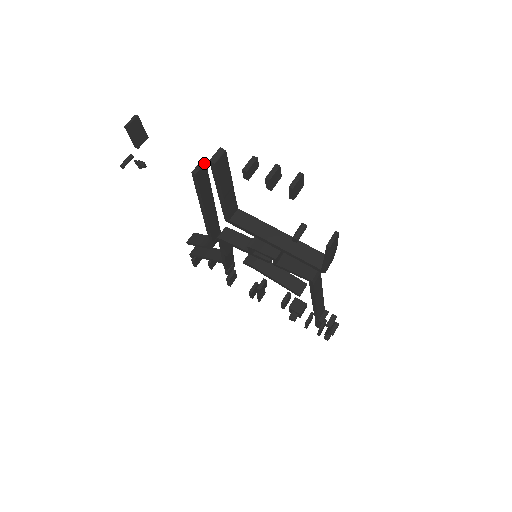
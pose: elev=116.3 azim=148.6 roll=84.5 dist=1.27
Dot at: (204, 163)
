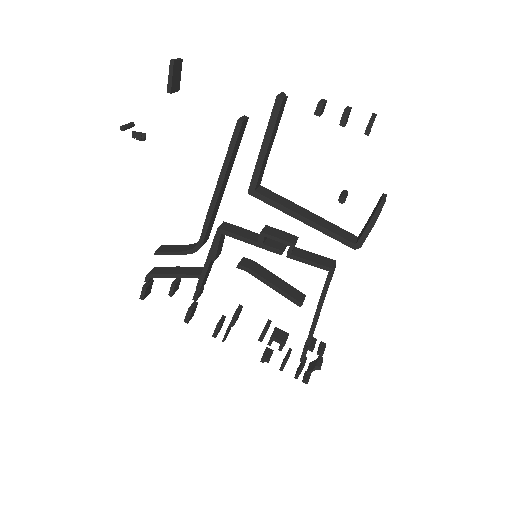
Dot at: (248, 117)
